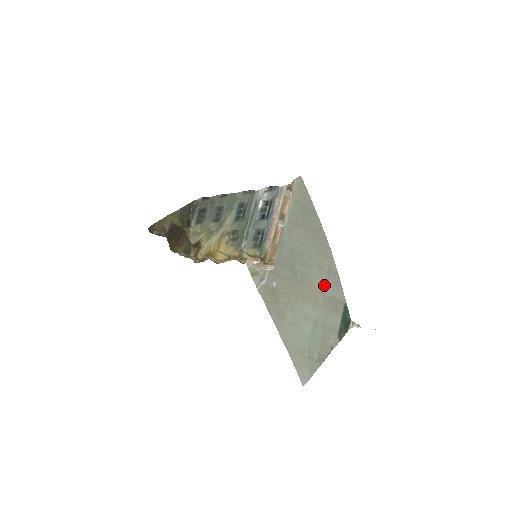
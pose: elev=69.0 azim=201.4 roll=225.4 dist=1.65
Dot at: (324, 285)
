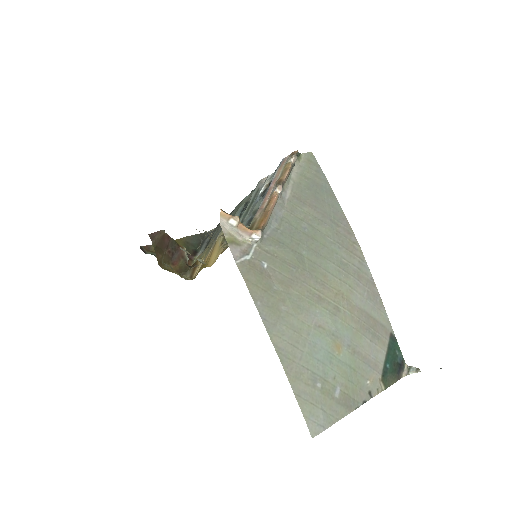
Dot at: (350, 290)
